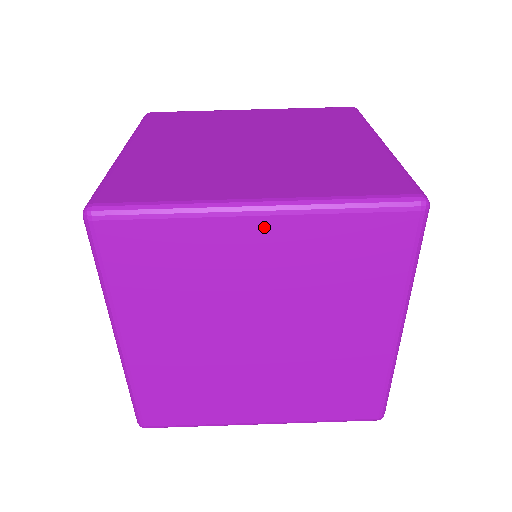
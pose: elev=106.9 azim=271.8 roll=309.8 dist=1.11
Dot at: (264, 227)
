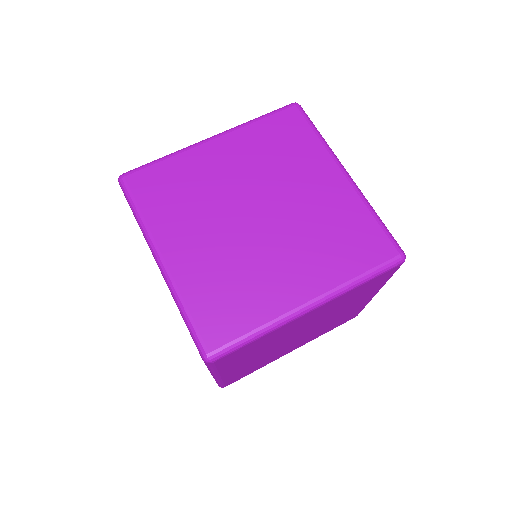
Dot at: (315, 311)
